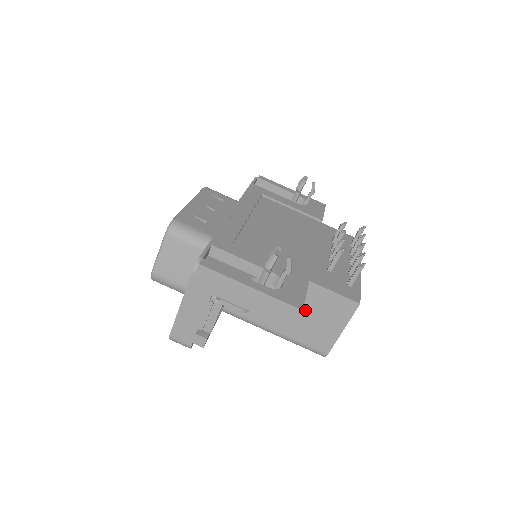
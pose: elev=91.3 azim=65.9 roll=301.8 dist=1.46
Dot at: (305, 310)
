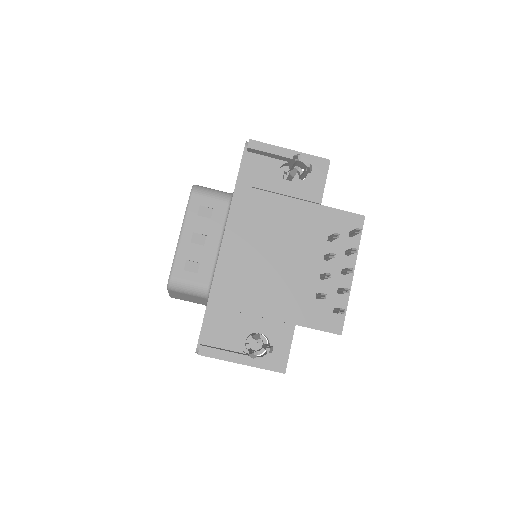
Dot at: occluded
